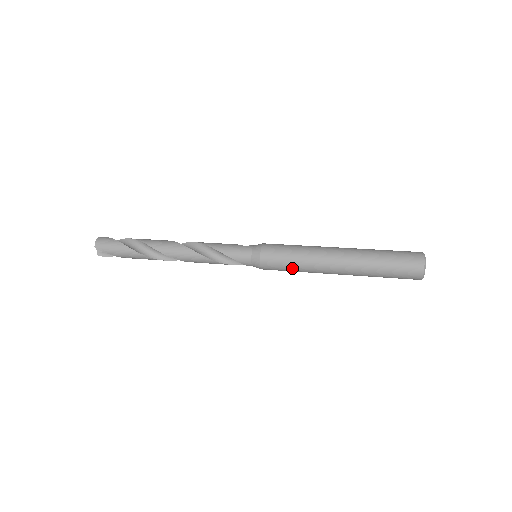
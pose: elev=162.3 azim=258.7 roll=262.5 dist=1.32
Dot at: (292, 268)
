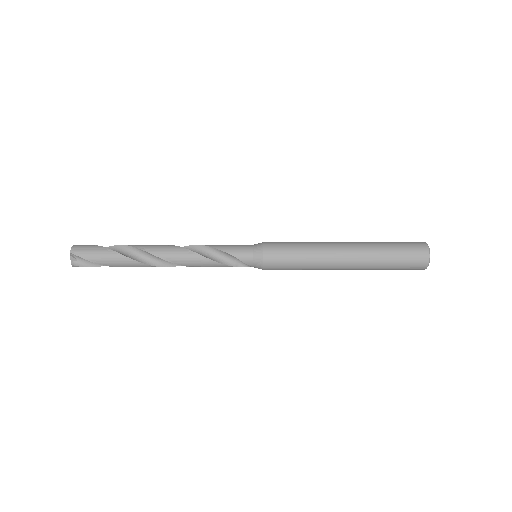
Dot at: (297, 261)
